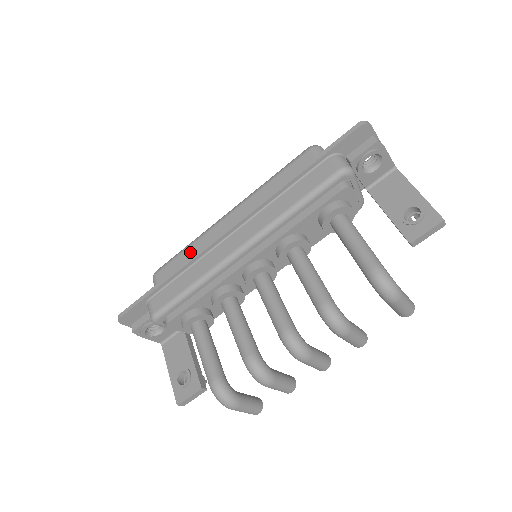
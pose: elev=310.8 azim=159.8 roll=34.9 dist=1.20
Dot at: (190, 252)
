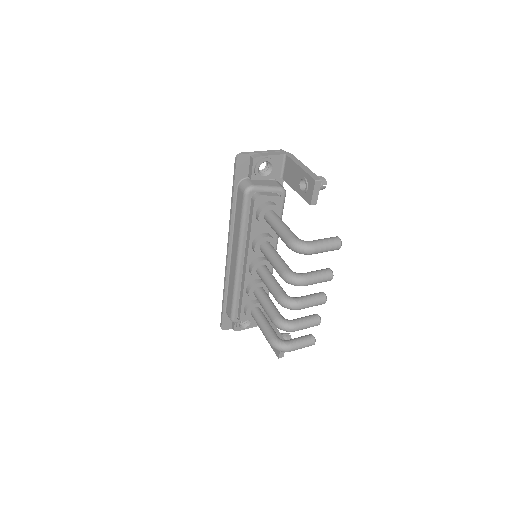
Dot at: occluded
